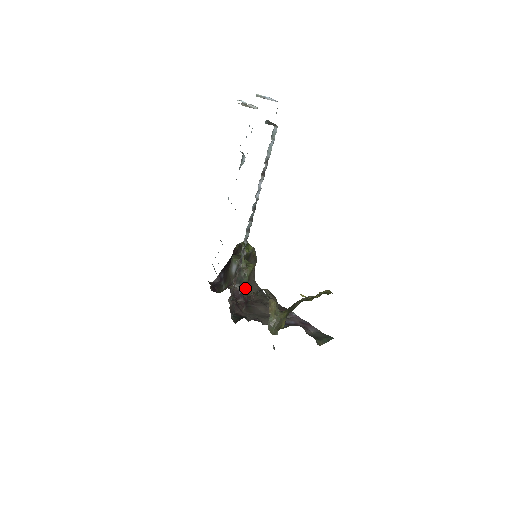
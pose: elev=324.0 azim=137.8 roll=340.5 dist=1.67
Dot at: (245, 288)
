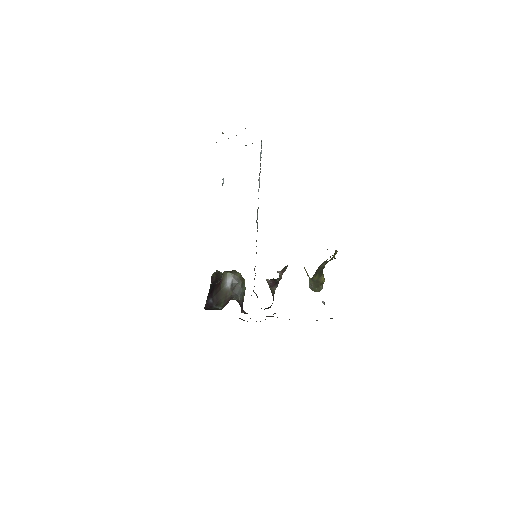
Dot at: (243, 300)
